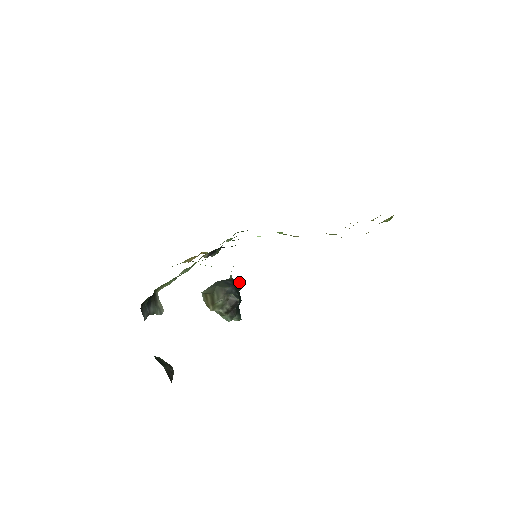
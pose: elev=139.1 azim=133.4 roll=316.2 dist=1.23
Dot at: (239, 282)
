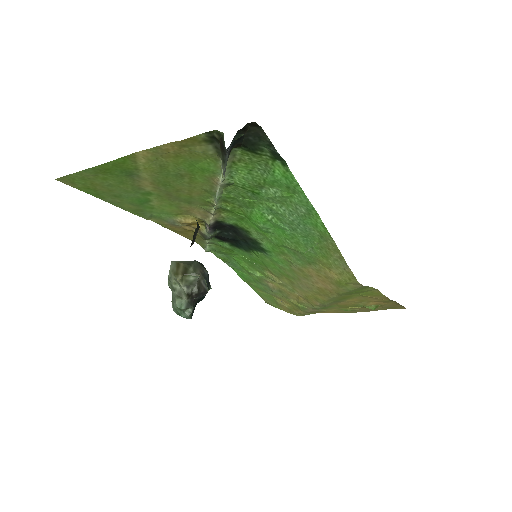
Dot at: (209, 282)
